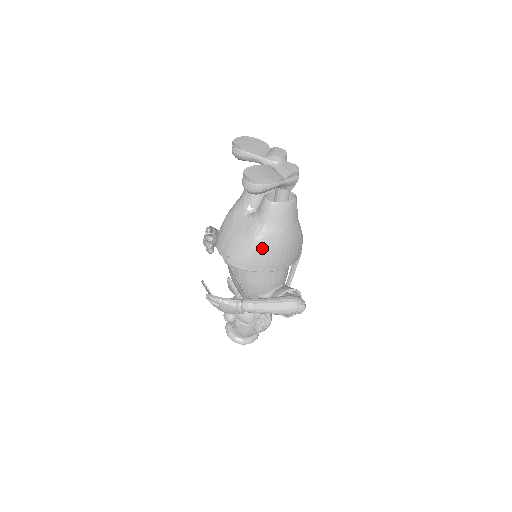
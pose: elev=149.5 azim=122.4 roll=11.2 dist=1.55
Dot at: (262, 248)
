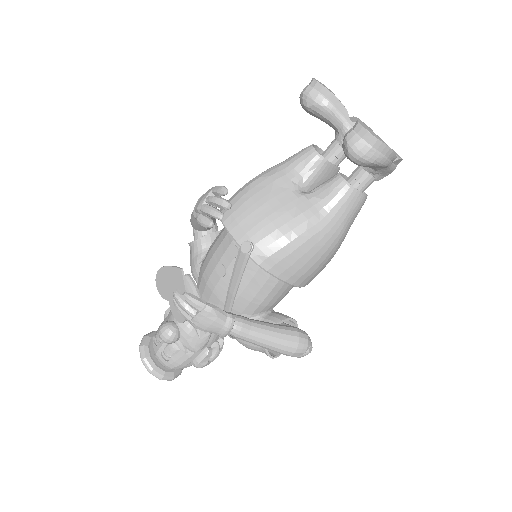
Dot at: (309, 247)
